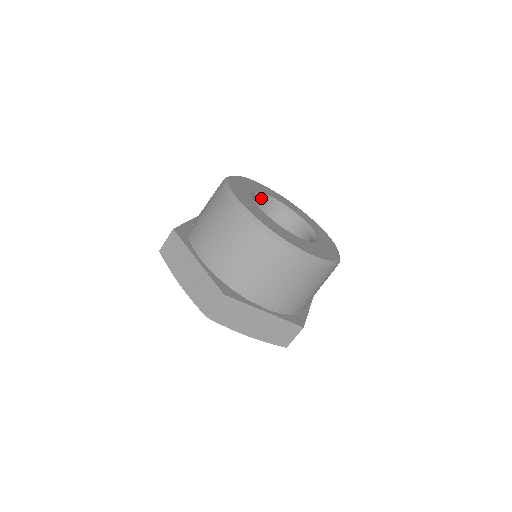
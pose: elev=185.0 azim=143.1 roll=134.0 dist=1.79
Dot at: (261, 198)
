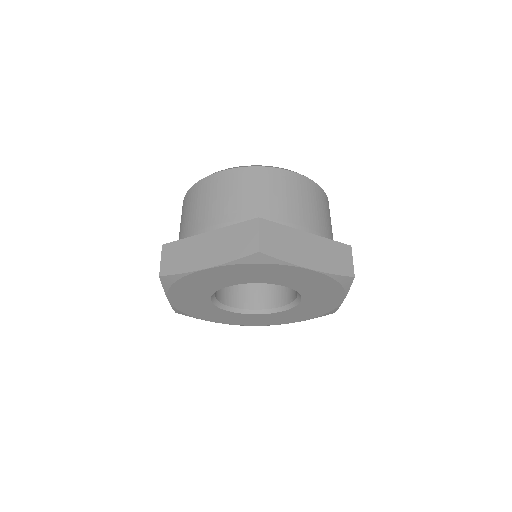
Dot at: occluded
